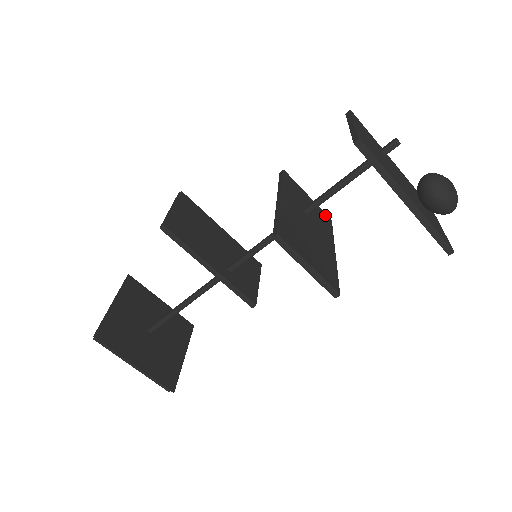
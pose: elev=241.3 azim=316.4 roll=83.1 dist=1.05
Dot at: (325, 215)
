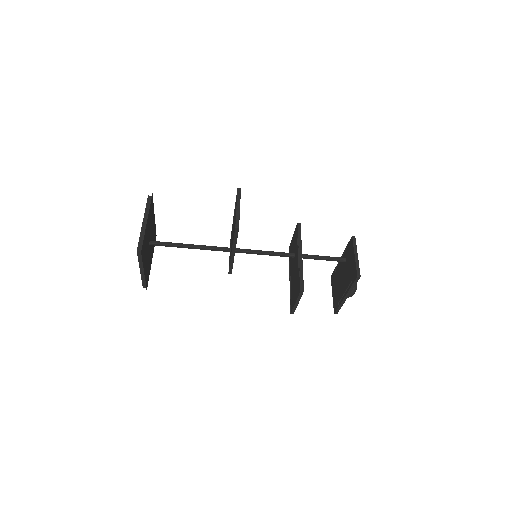
Dot at: occluded
